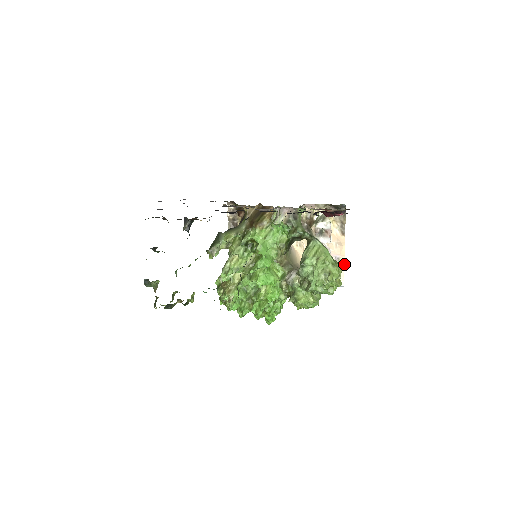
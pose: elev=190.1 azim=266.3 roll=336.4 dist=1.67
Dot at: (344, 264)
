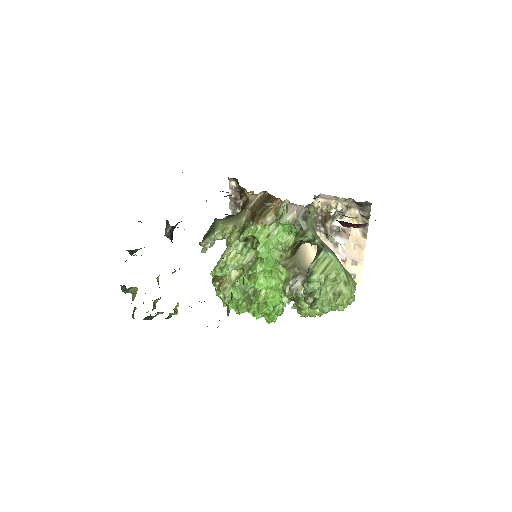
Dot at: occluded
